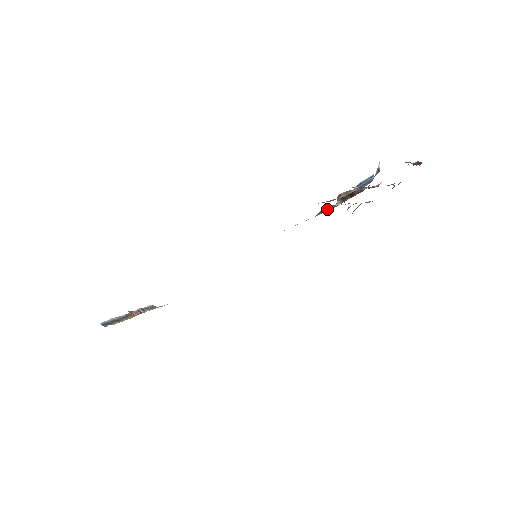
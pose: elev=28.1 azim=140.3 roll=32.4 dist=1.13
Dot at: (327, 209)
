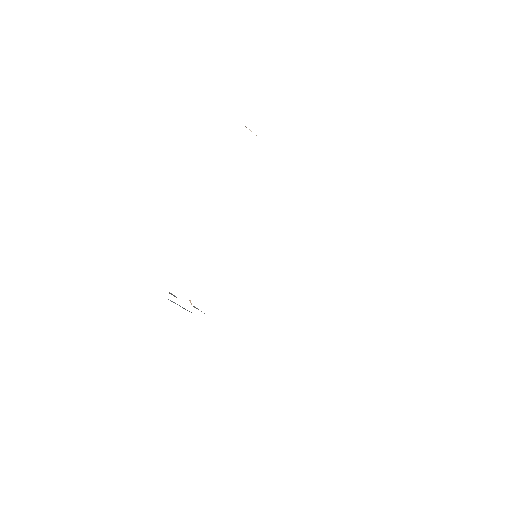
Dot at: occluded
